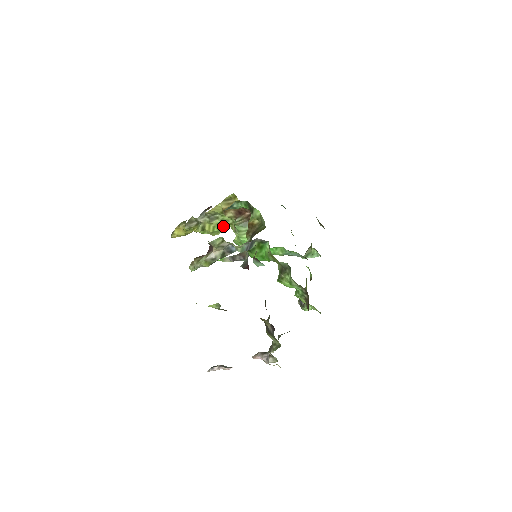
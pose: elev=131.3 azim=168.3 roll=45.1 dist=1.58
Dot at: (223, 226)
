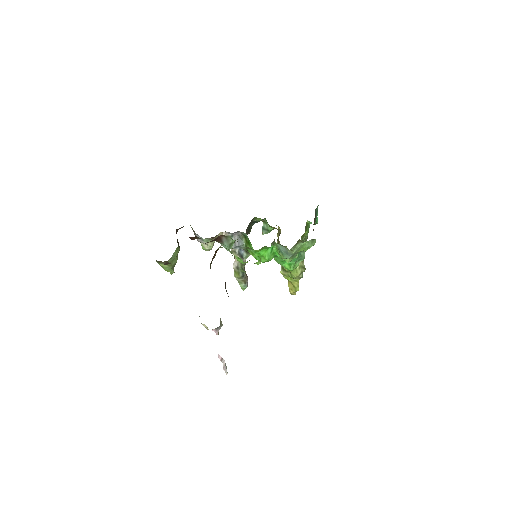
Dot at: occluded
